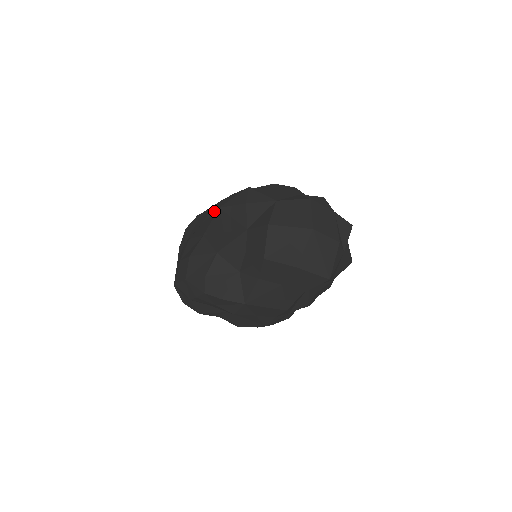
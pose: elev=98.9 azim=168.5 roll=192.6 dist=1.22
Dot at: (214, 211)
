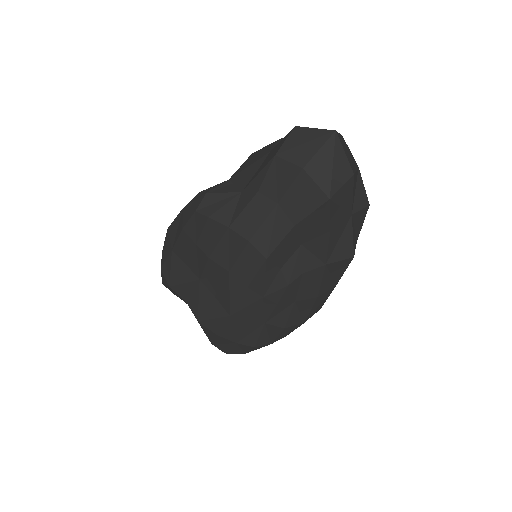
Dot at: occluded
